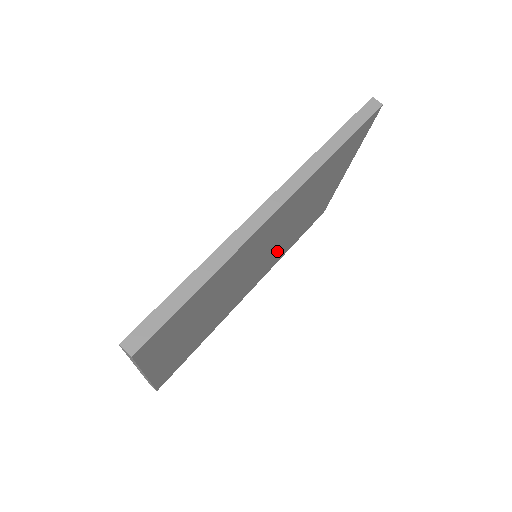
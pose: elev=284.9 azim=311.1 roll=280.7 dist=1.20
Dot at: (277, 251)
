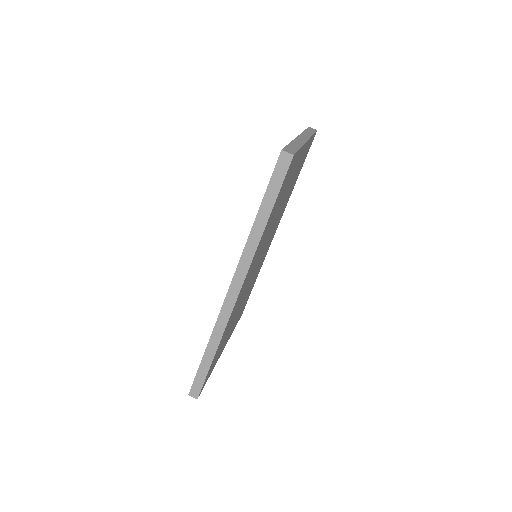
Dot at: (277, 221)
